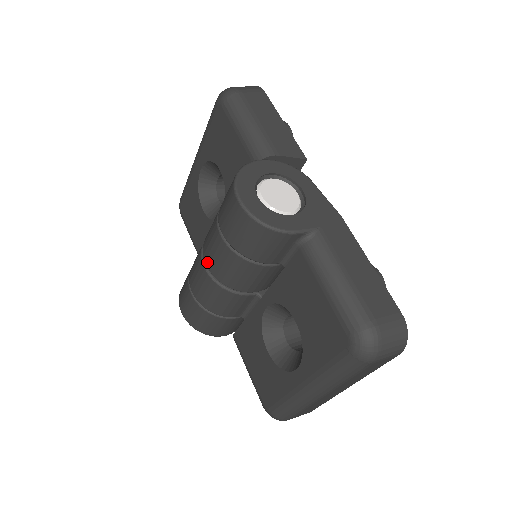
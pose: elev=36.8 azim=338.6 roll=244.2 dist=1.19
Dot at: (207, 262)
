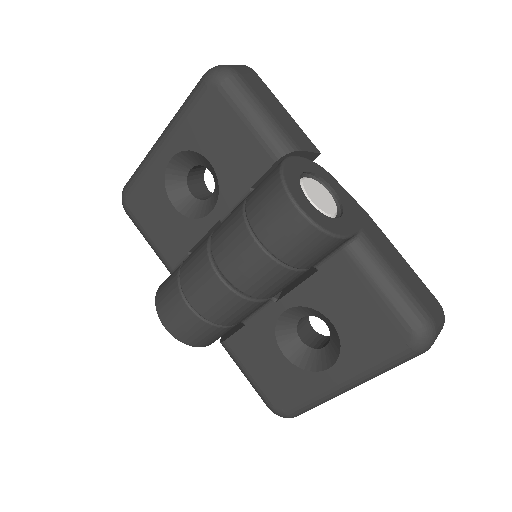
Dot at: (226, 272)
